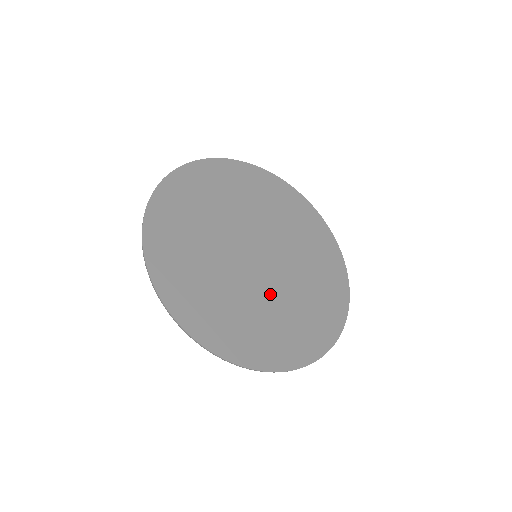
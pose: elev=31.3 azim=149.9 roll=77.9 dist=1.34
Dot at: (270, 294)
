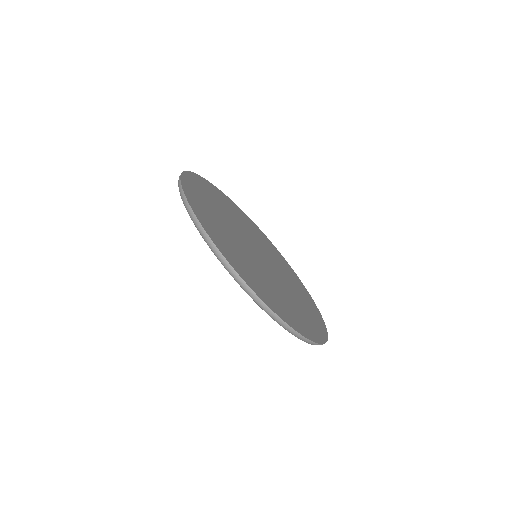
Dot at: (255, 263)
